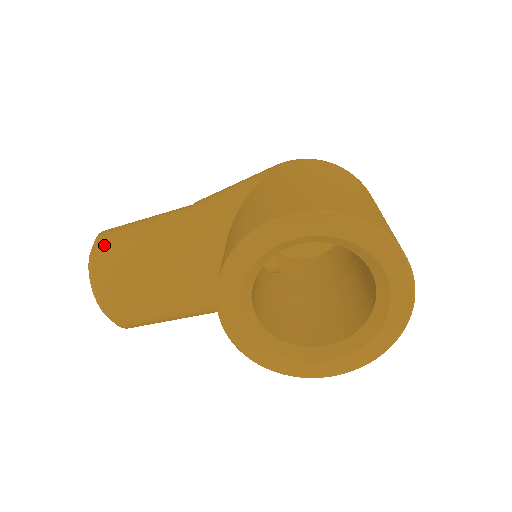
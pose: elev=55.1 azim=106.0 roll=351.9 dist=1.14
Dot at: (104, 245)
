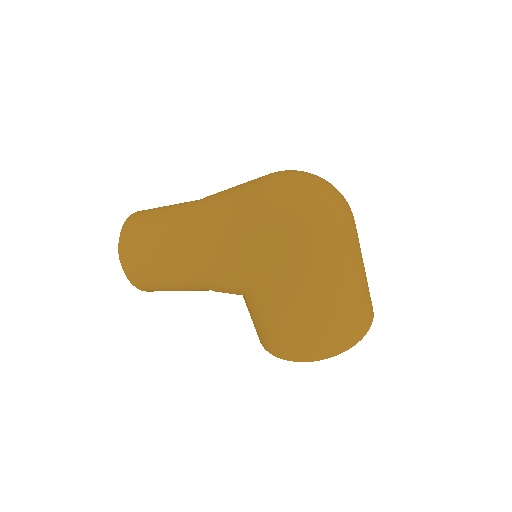
Dot at: (143, 287)
